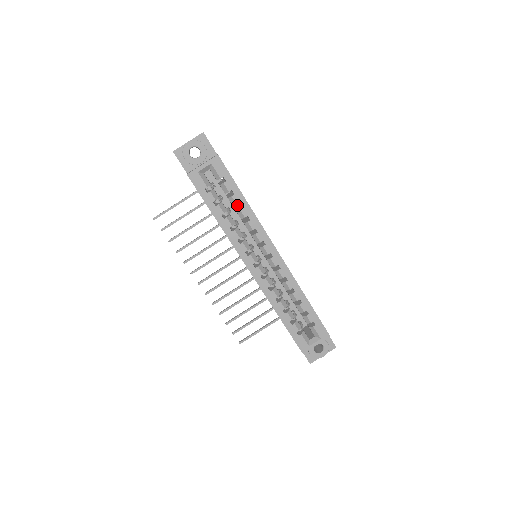
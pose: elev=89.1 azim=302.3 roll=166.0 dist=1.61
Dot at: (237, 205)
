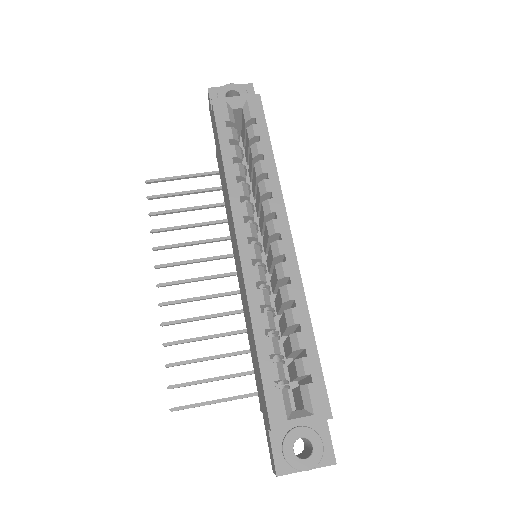
Dot at: occluded
